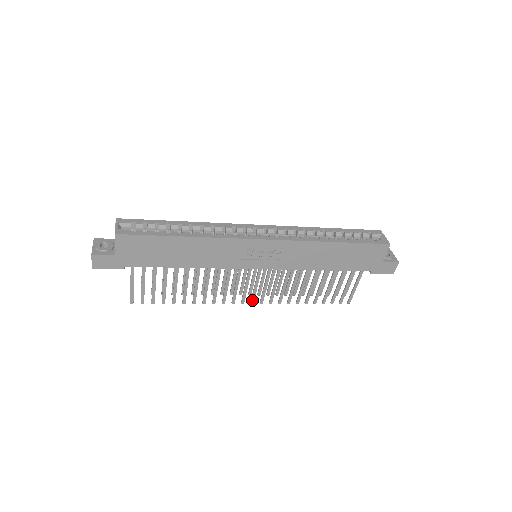
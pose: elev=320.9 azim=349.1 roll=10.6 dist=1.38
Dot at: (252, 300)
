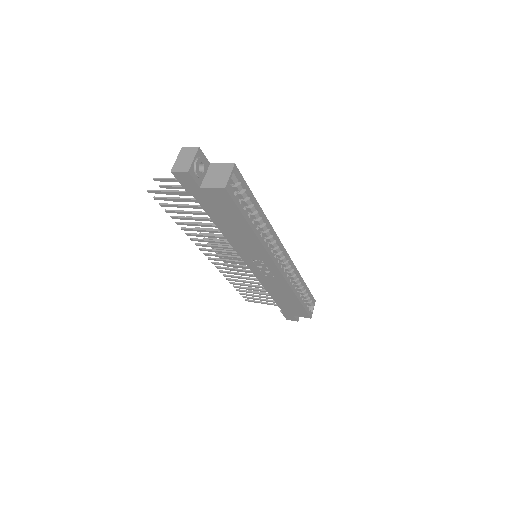
Dot at: (212, 259)
